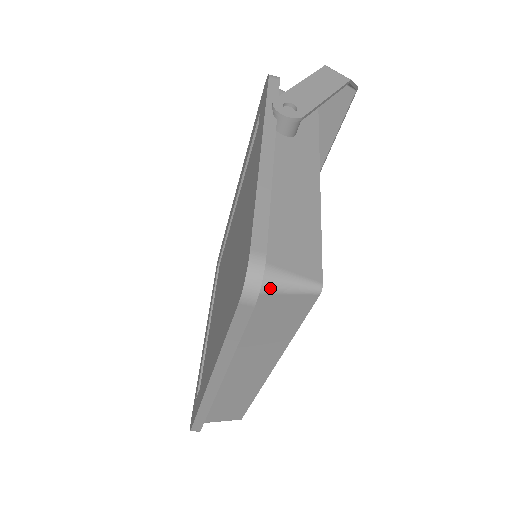
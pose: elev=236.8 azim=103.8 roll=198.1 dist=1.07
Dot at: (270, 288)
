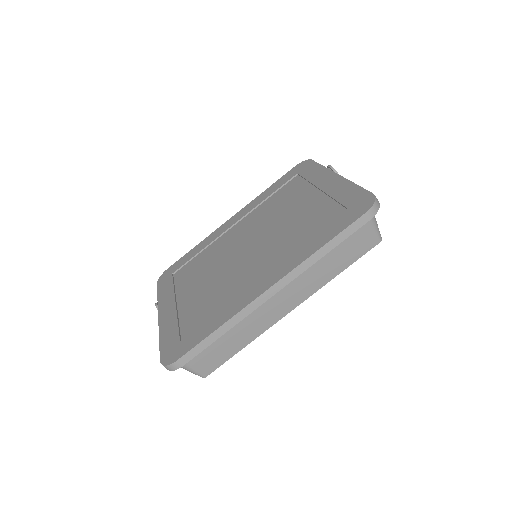
Dot at: (372, 219)
